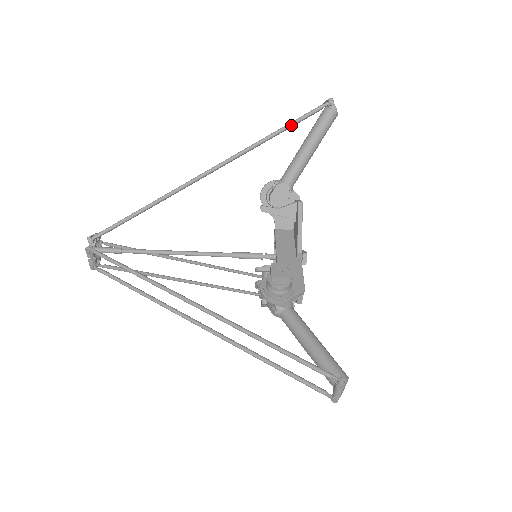
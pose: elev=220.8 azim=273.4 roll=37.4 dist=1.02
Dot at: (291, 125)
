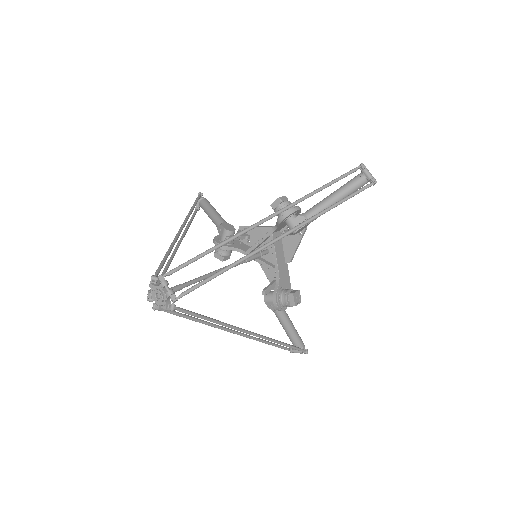
Dot at: occluded
